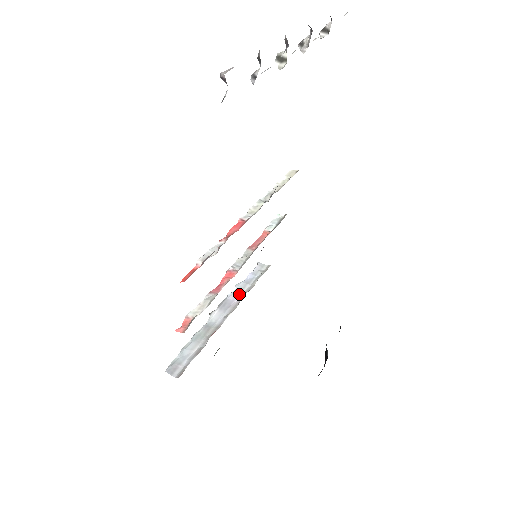
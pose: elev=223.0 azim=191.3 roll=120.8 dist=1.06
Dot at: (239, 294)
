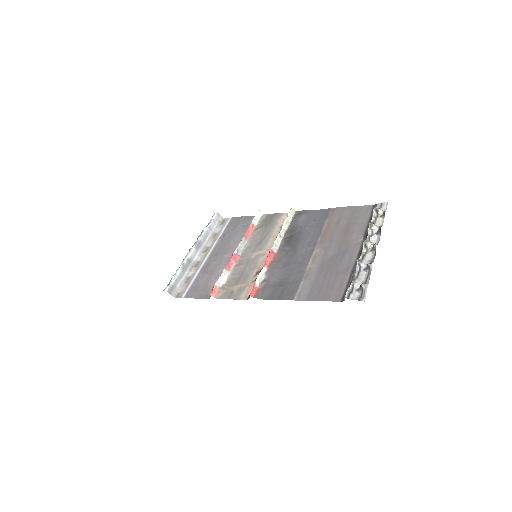
Dot at: (206, 238)
